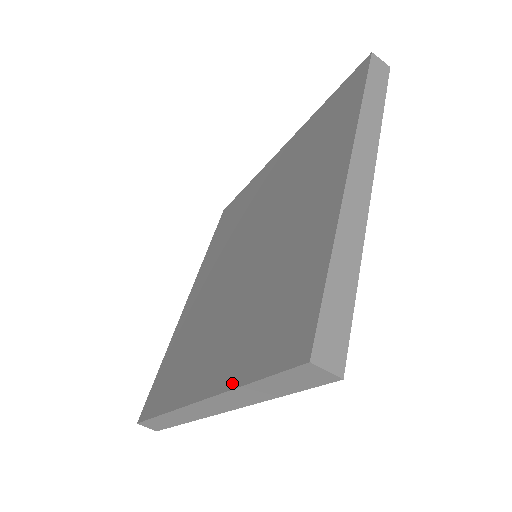
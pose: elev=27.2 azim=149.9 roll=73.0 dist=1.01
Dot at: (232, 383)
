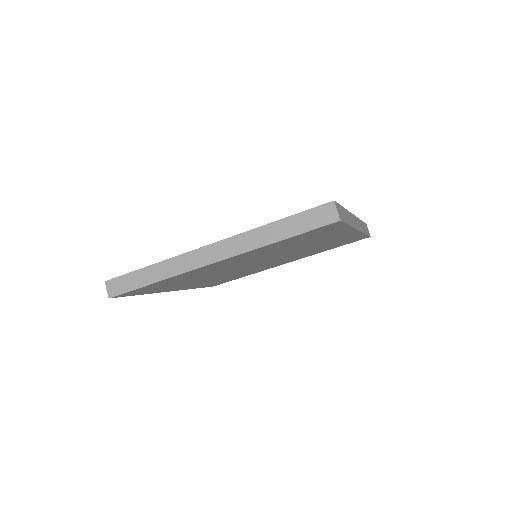
Dot at: occluded
